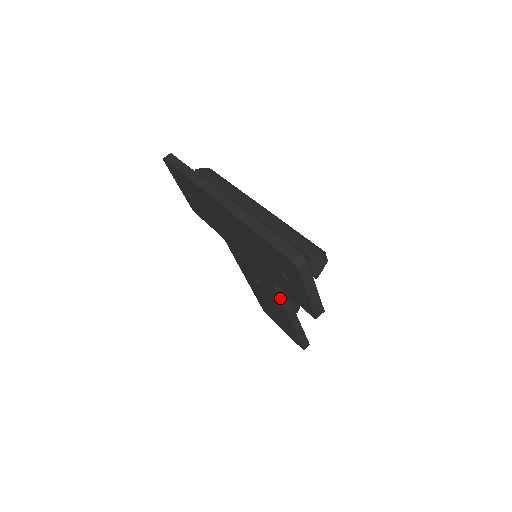
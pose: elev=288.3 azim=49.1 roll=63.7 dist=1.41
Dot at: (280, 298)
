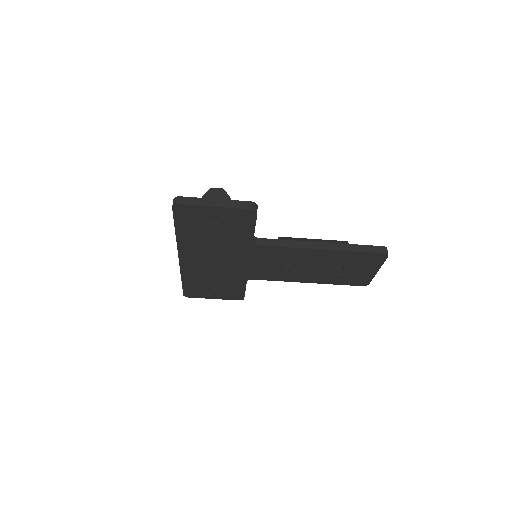
Dot at: (282, 247)
